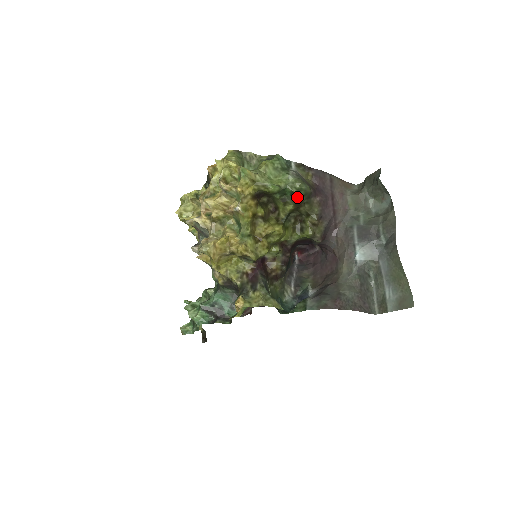
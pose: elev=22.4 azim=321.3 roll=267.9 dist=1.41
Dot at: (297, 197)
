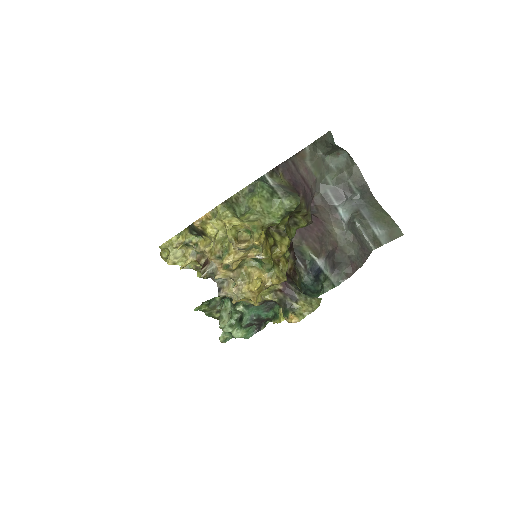
Dot at: occluded
